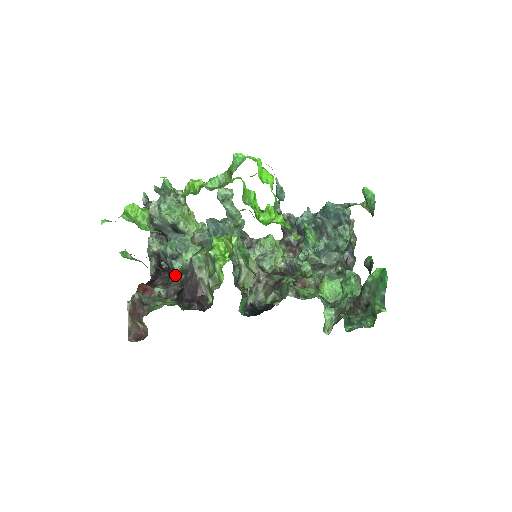
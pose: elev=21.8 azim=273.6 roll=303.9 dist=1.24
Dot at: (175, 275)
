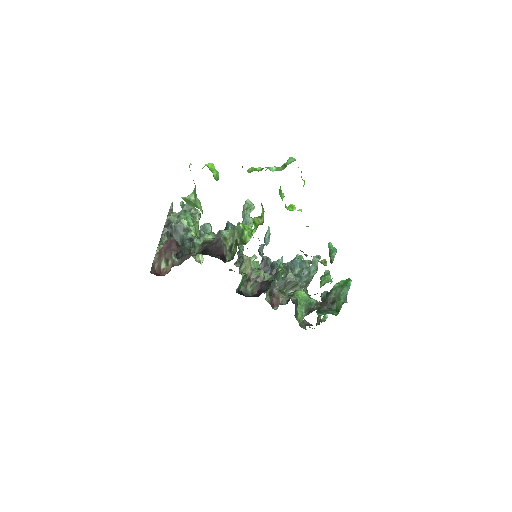
Dot at: (188, 253)
